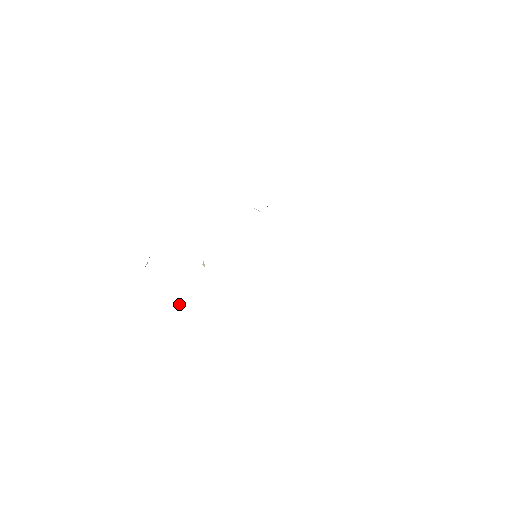
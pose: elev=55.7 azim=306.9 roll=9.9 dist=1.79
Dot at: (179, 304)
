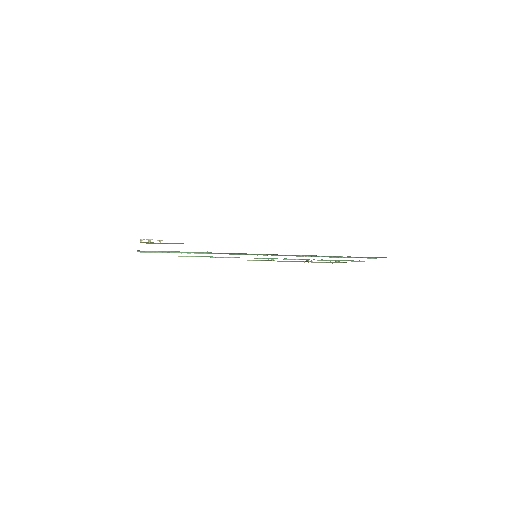
Dot at: occluded
